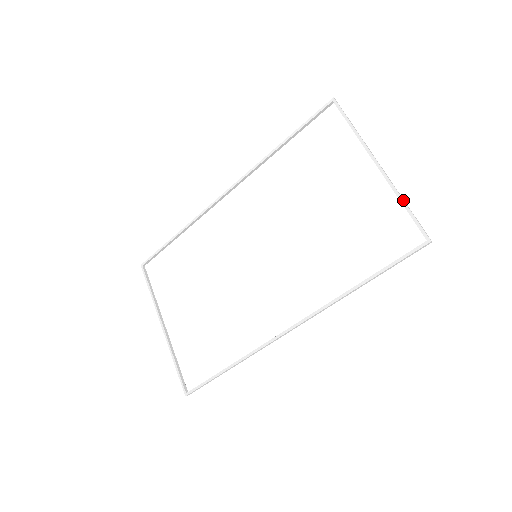
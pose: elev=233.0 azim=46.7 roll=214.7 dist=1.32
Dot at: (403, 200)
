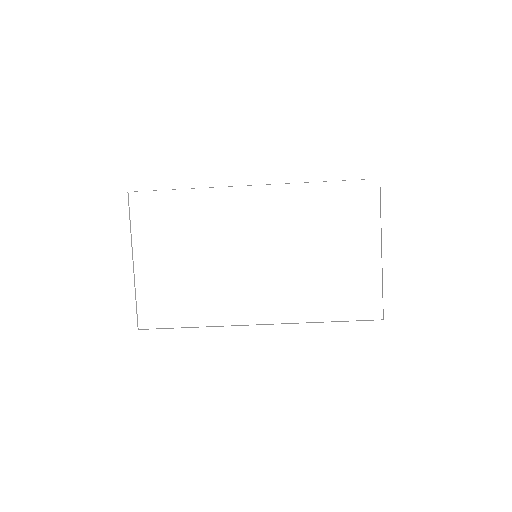
Dot at: occluded
